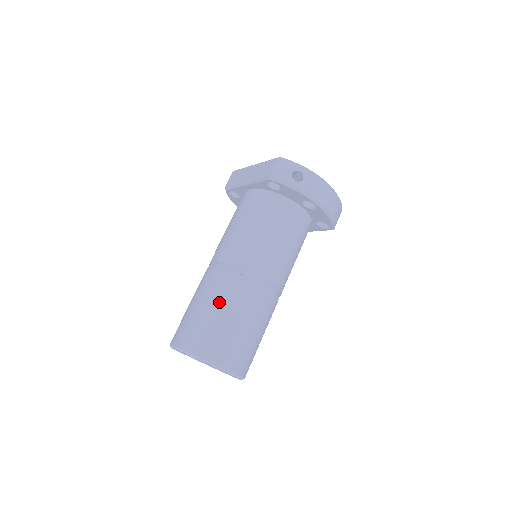
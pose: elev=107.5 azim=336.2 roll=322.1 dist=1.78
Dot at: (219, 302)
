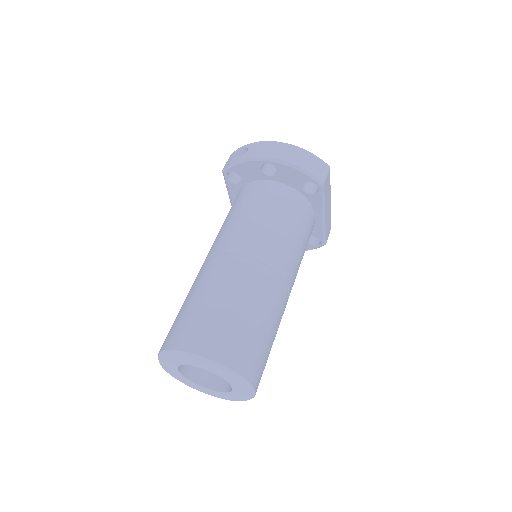
Dot at: (189, 294)
